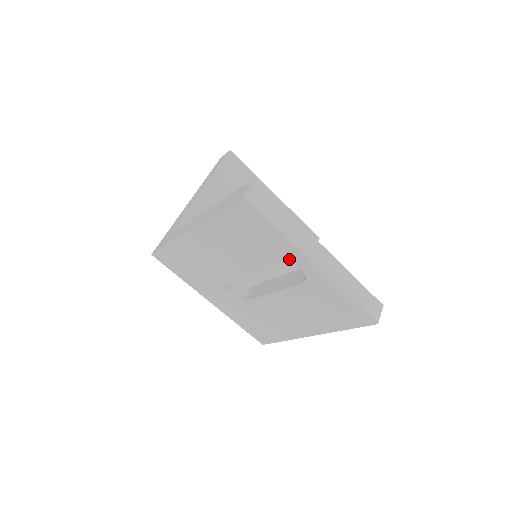
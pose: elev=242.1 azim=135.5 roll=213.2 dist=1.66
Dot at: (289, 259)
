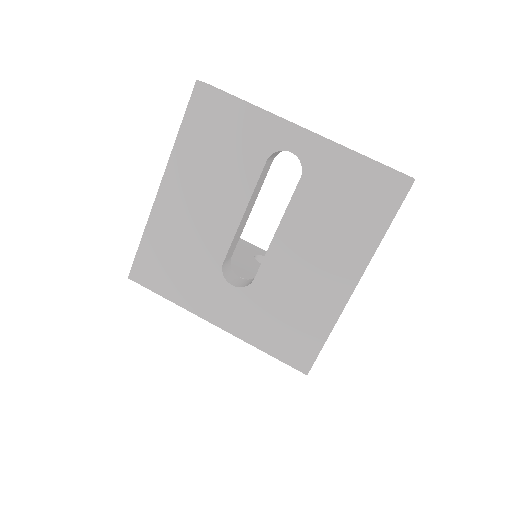
Dot at: (271, 144)
